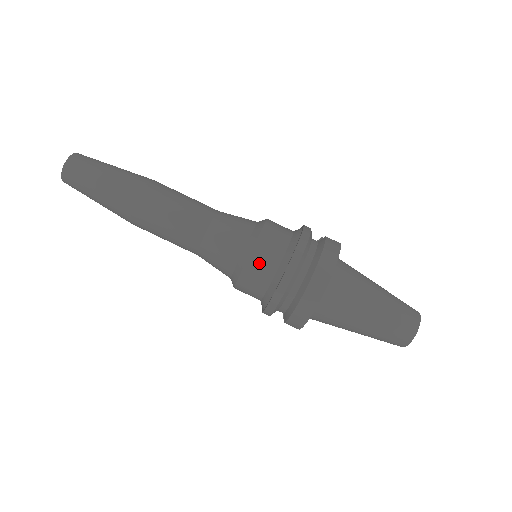
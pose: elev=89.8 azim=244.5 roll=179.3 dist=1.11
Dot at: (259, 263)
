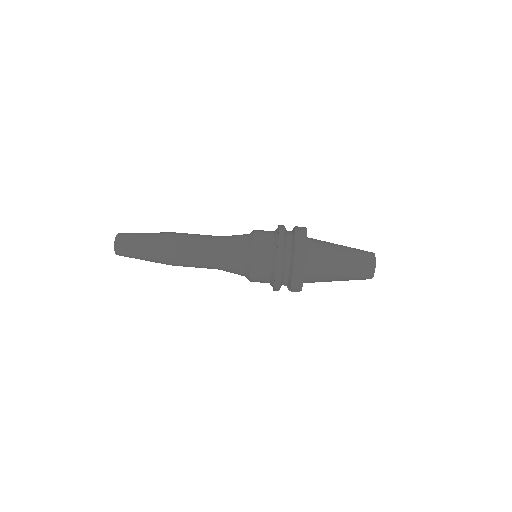
Dot at: (259, 255)
